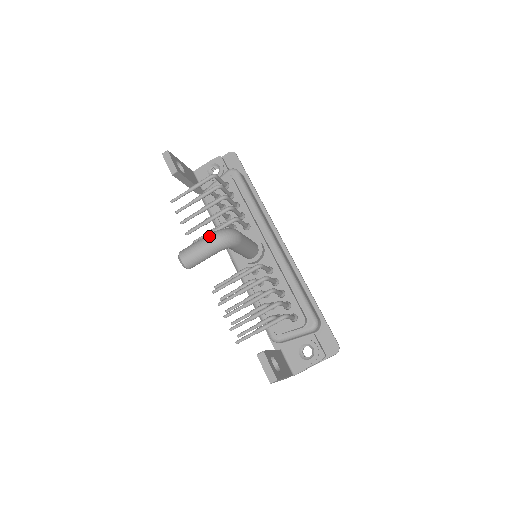
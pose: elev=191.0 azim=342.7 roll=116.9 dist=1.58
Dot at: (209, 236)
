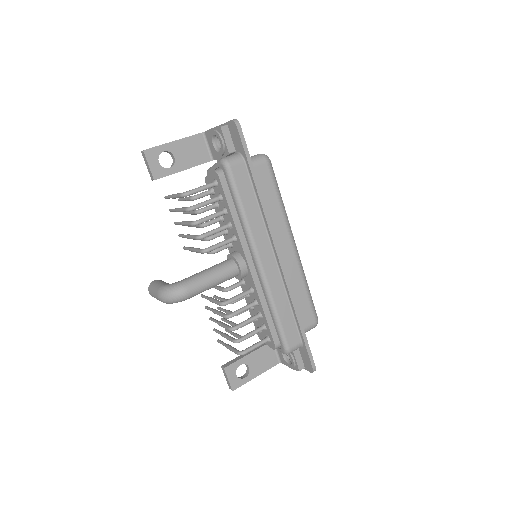
Dot at: (157, 293)
